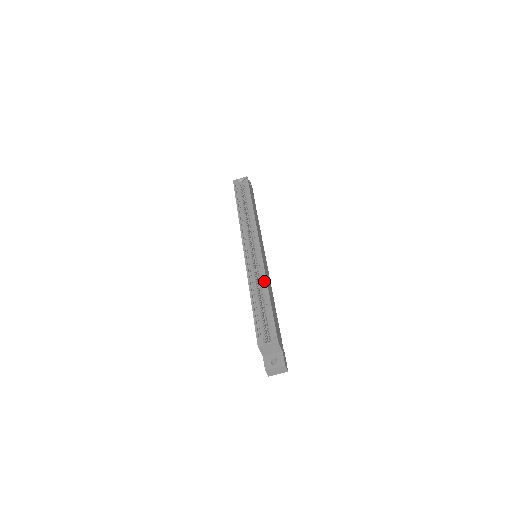
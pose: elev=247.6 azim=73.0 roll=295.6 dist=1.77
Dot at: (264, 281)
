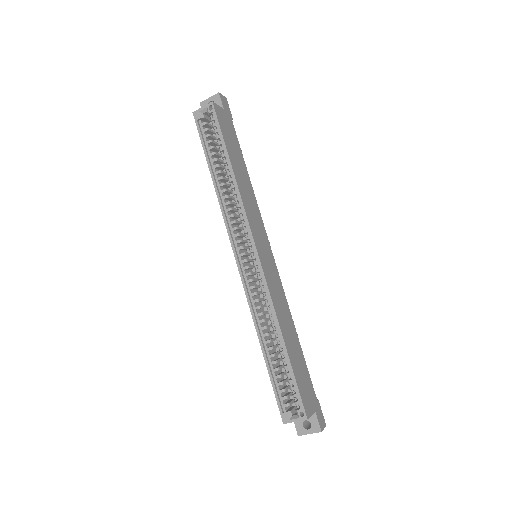
Dot at: (274, 318)
